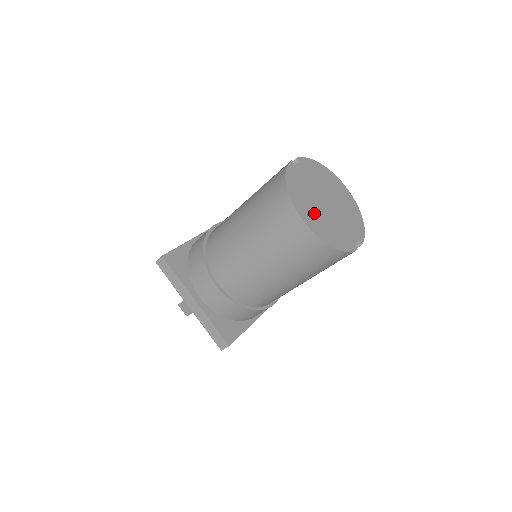
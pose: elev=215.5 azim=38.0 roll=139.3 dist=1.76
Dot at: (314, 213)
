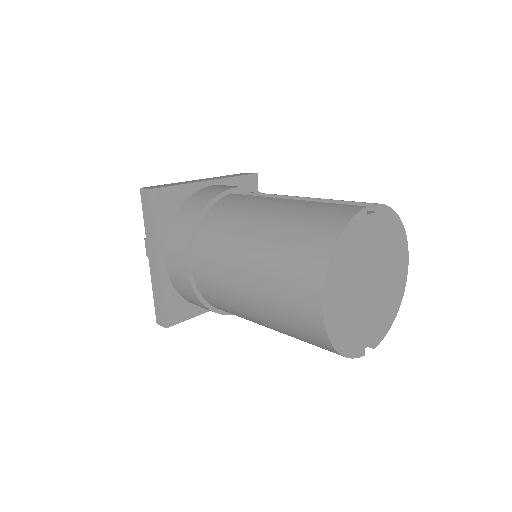
Dot at: (344, 295)
